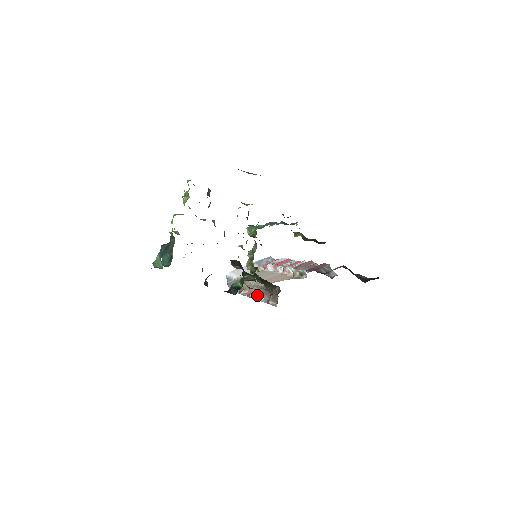
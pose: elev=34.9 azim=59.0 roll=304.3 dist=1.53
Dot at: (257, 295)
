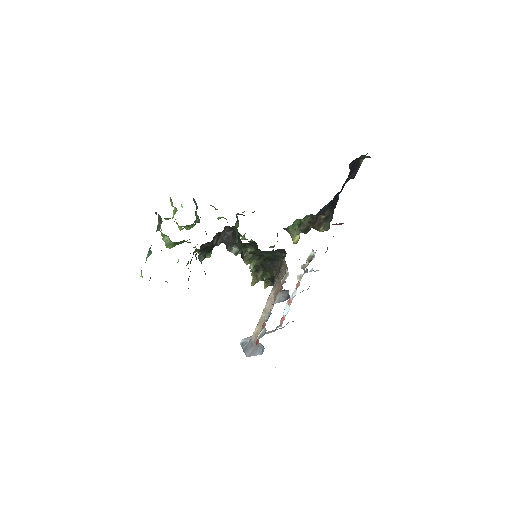
Dot at: (271, 309)
